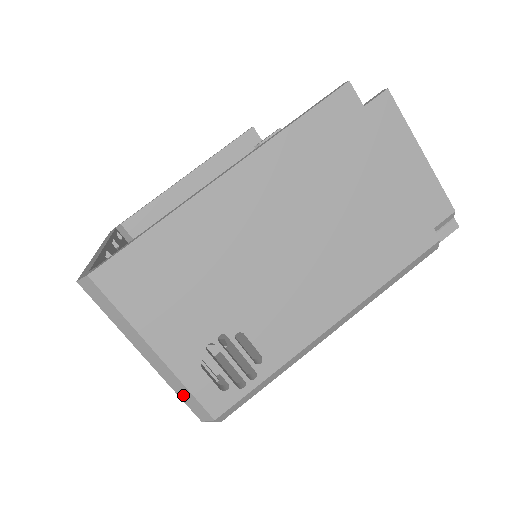
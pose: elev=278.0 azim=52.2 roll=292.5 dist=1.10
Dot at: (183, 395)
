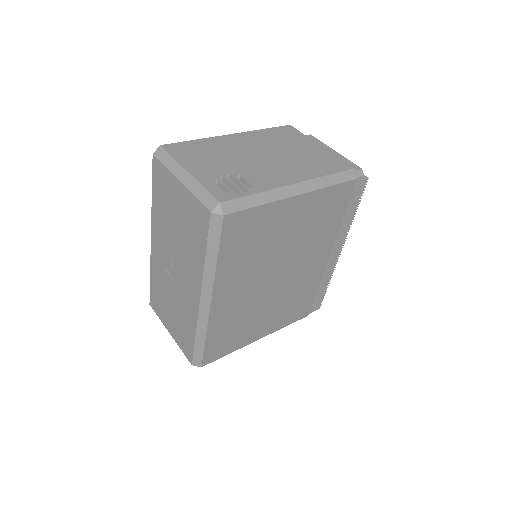
Dot at: (201, 196)
